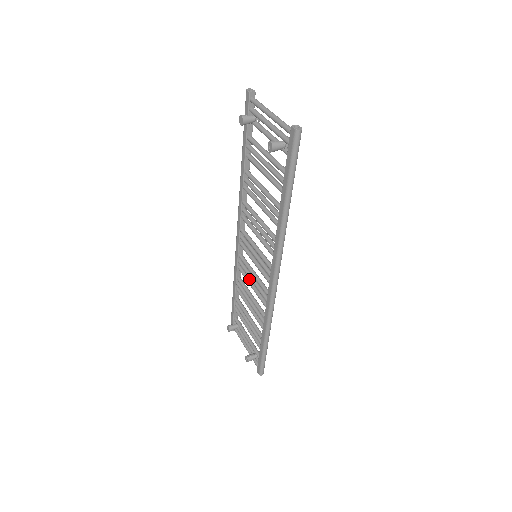
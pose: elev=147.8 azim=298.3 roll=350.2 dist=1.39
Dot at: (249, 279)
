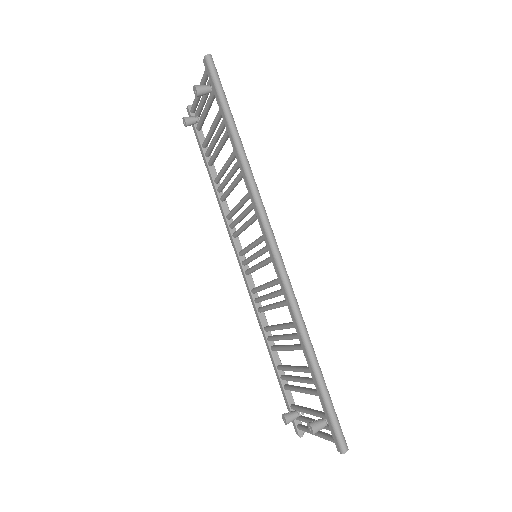
Dot at: occluded
